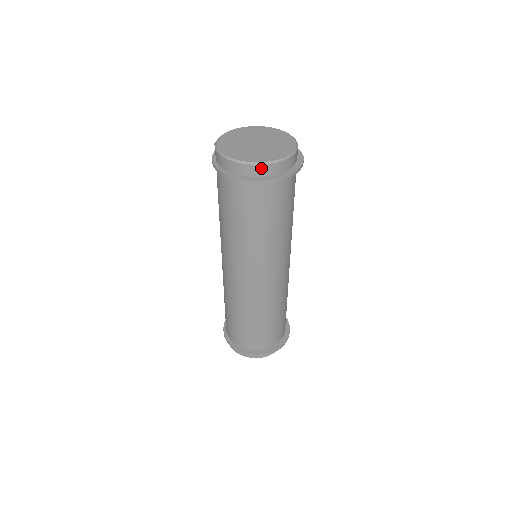
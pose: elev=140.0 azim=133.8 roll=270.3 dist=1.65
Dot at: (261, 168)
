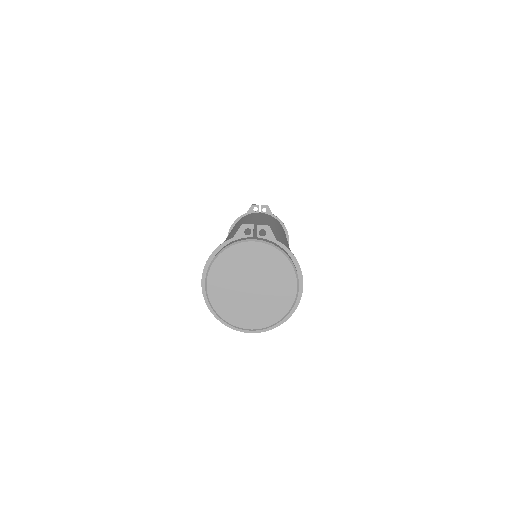
Dot at: (222, 318)
